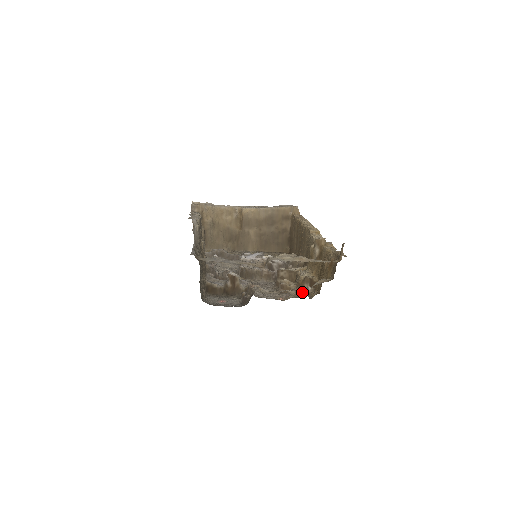
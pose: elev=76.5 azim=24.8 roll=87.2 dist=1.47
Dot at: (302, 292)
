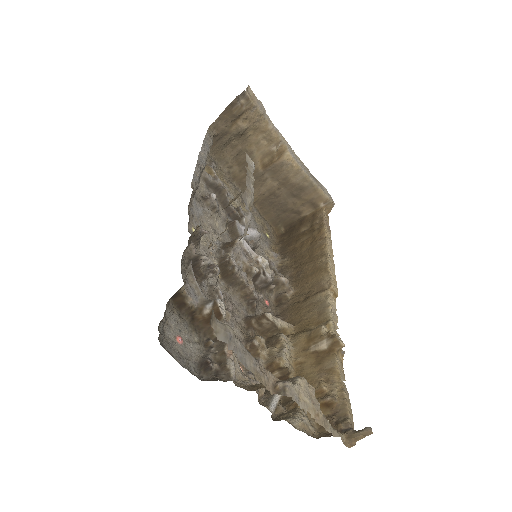
Dot at: occluded
